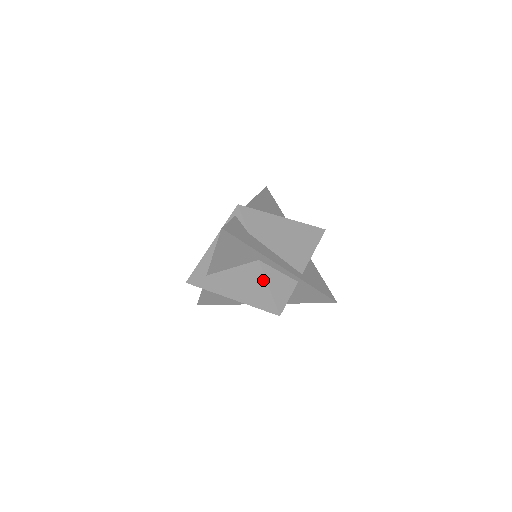
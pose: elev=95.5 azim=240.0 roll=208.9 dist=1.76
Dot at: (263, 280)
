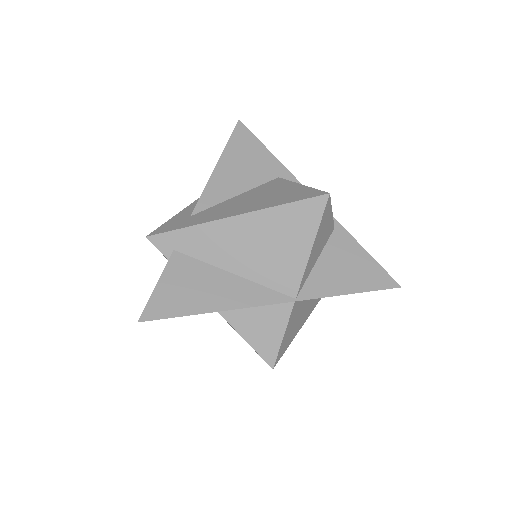
Dot at: (290, 184)
